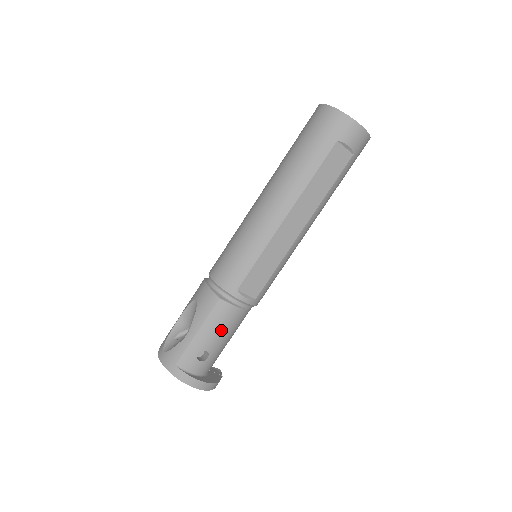
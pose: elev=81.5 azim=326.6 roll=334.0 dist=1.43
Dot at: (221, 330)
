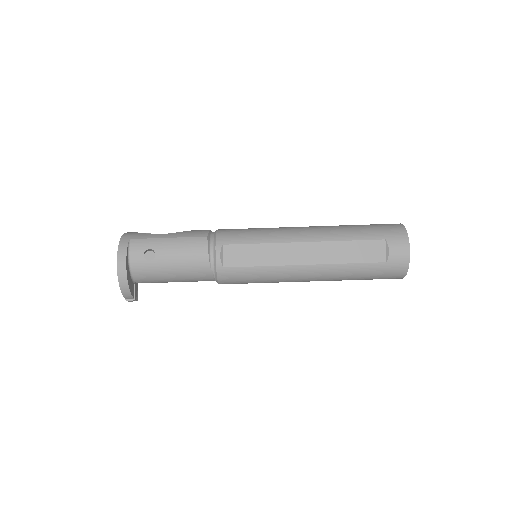
Dot at: (181, 255)
